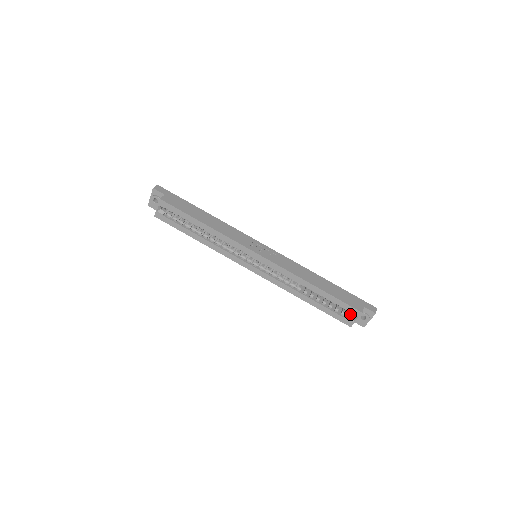
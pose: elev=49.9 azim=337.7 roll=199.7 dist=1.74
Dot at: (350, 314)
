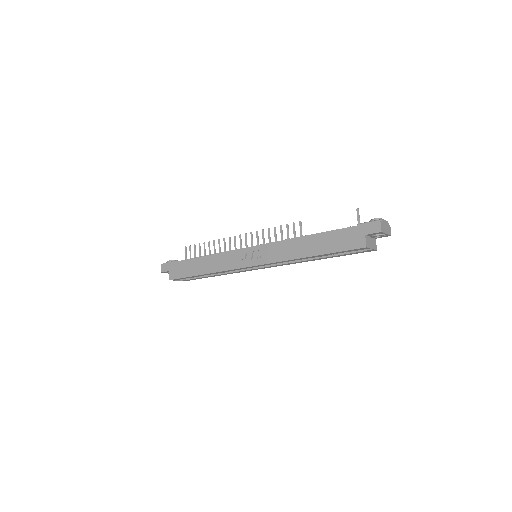
Dot at: occluded
